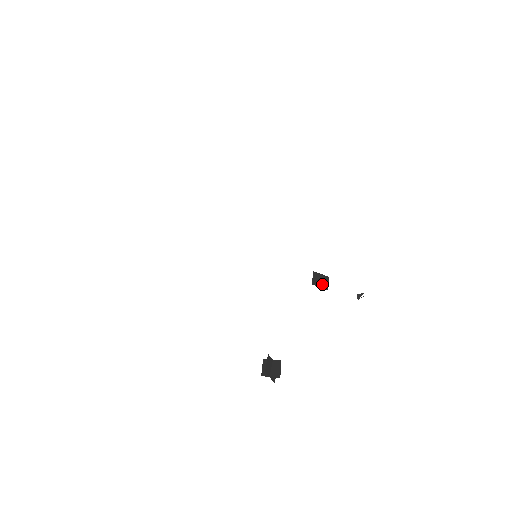
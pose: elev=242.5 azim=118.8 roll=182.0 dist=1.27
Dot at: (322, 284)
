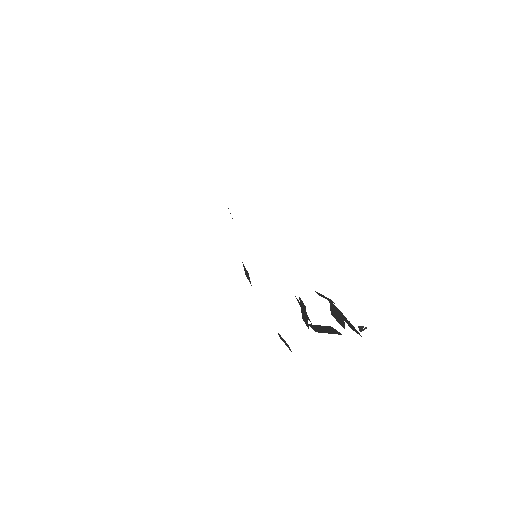
Dot at: (328, 299)
